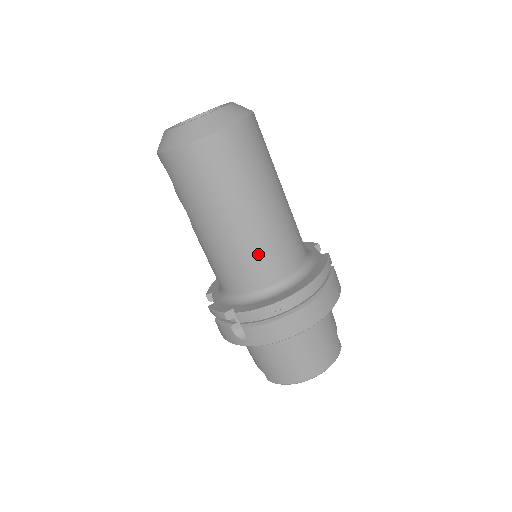
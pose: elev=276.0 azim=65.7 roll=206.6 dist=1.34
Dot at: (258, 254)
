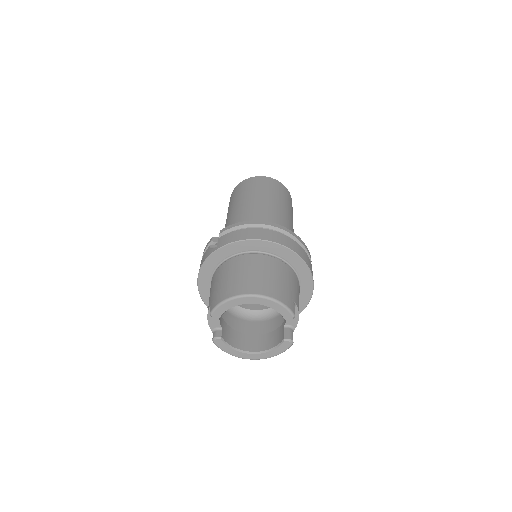
Dot at: (257, 216)
